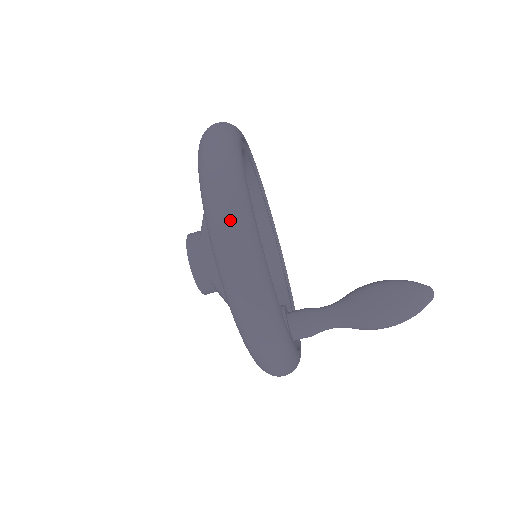
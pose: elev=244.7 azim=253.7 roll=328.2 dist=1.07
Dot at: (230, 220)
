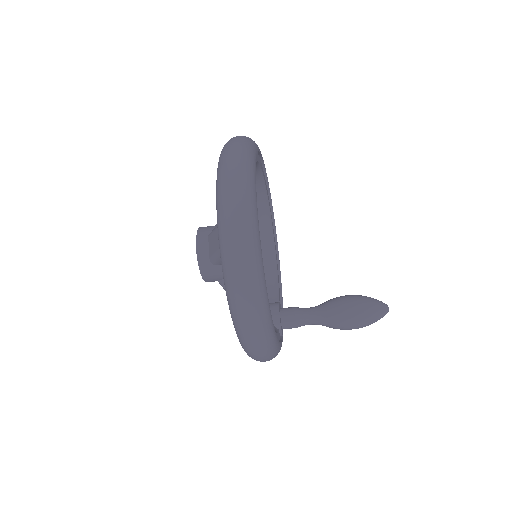
Dot at: (255, 336)
